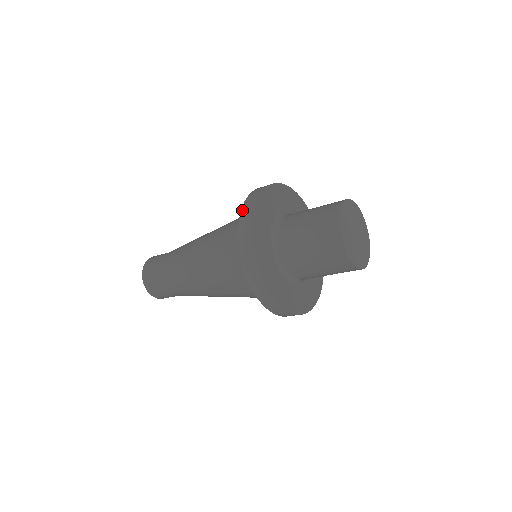
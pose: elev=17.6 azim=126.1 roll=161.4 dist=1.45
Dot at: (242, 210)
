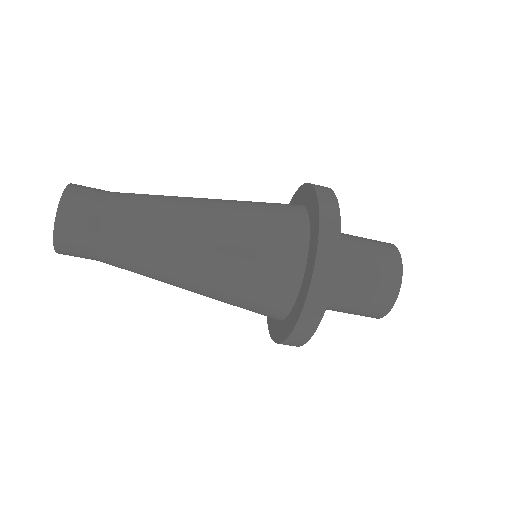
Dot at: (321, 204)
